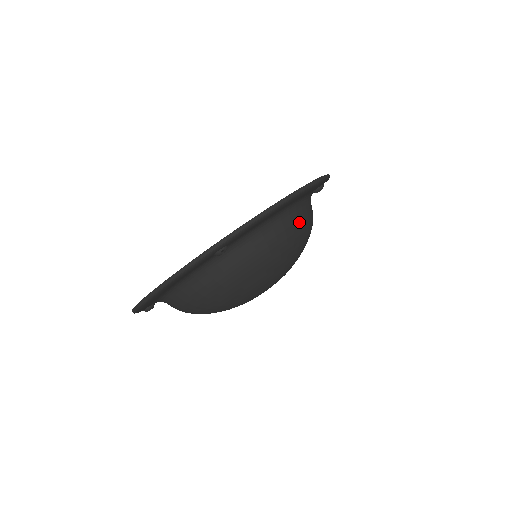
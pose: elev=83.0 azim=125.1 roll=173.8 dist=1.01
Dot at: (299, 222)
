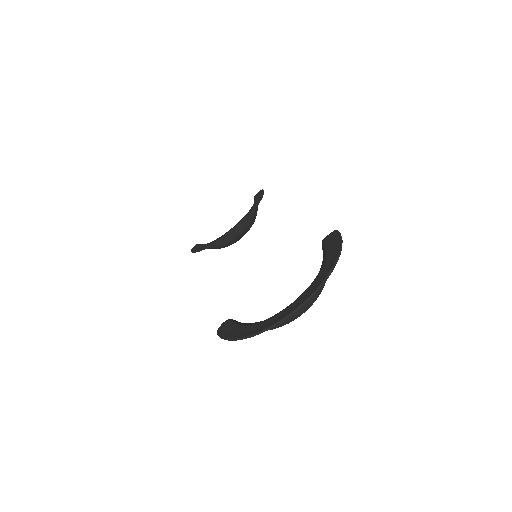
Dot at: occluded
